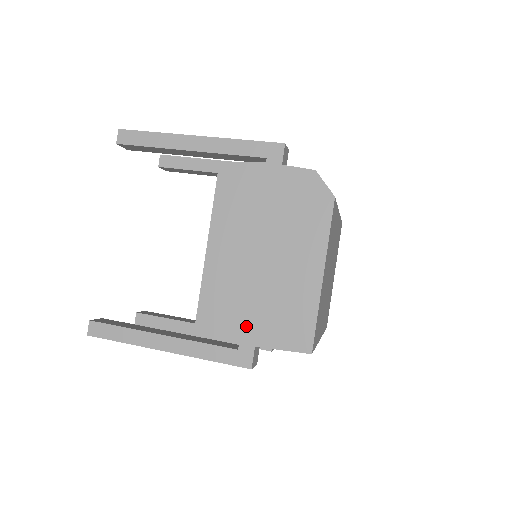
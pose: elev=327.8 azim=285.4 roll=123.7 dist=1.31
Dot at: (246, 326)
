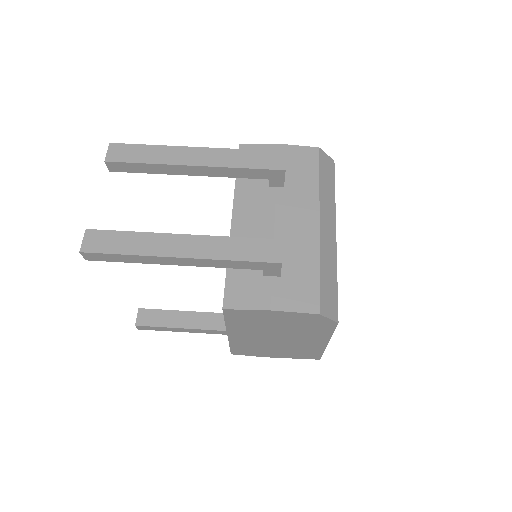
Dot at: (270, 354)
